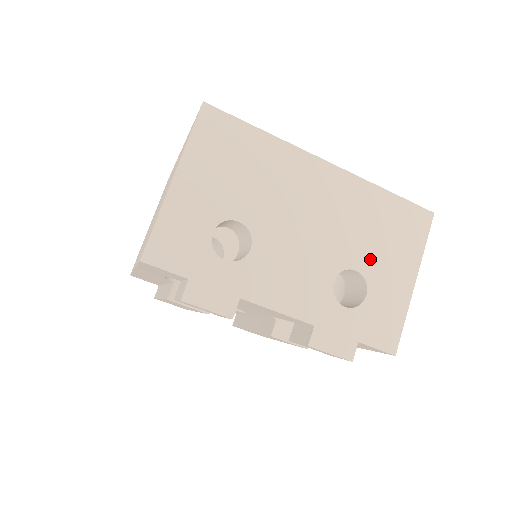
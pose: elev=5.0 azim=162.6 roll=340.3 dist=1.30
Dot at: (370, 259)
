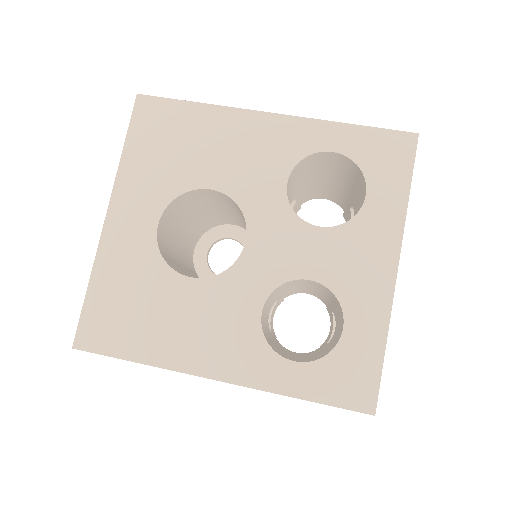
Dot at: occluded
